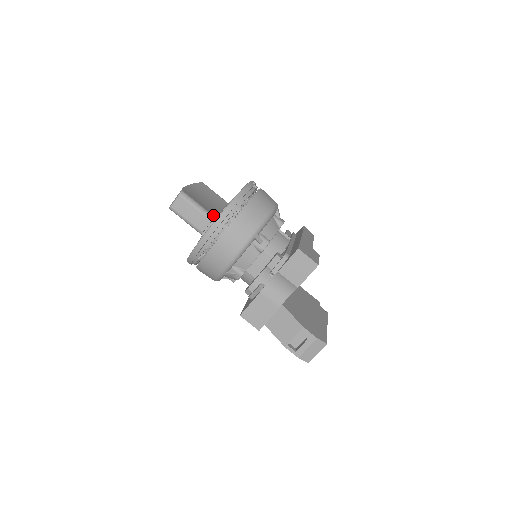
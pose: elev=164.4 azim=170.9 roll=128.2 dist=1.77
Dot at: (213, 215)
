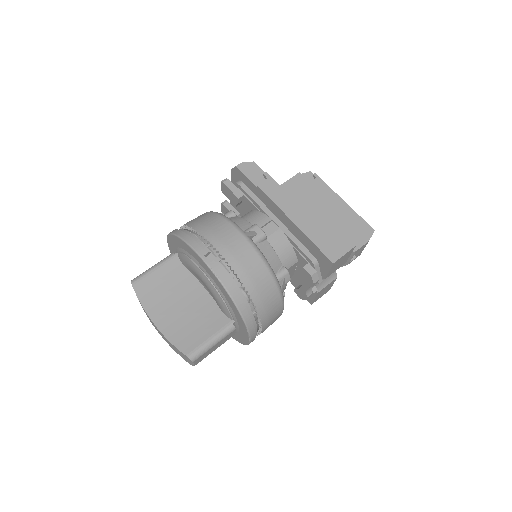
Dot at: (228, 324)
